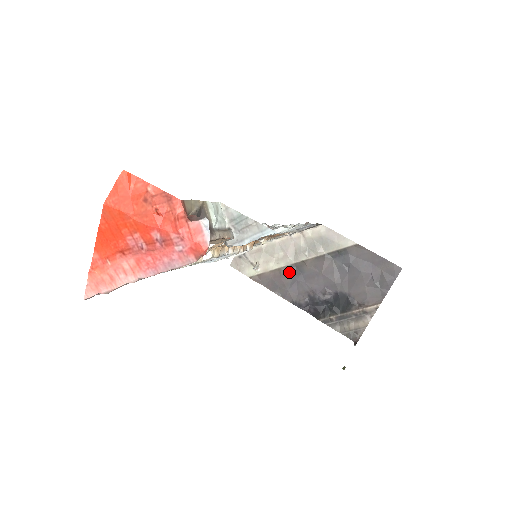
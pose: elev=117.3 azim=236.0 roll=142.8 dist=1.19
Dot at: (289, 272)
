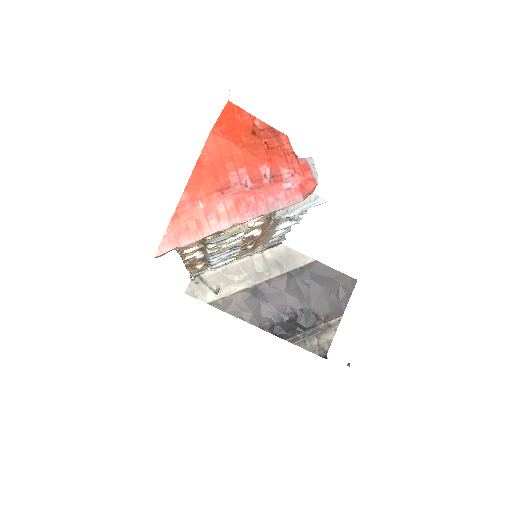
Dot at: (252, 294)
